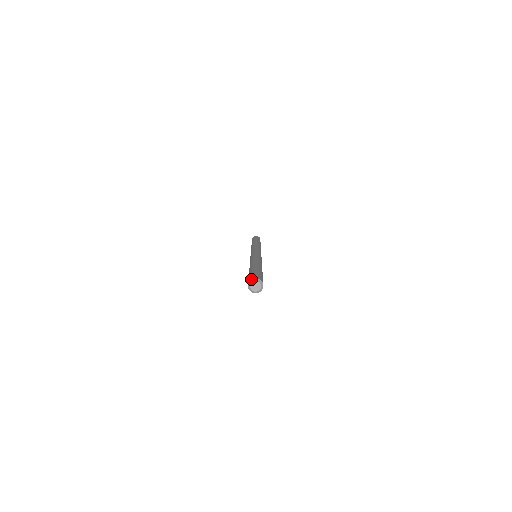
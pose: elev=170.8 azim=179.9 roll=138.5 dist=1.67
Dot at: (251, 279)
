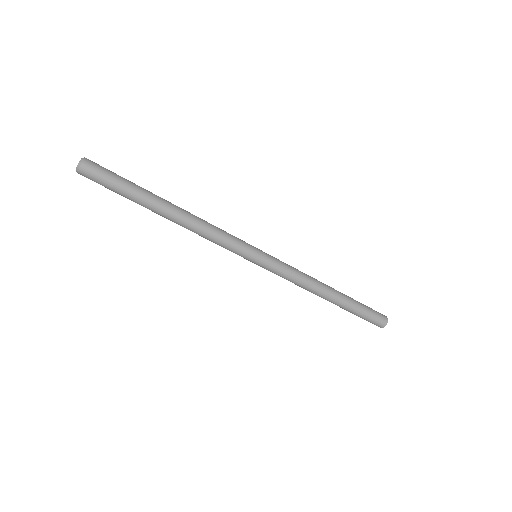
Dot at: occluded
